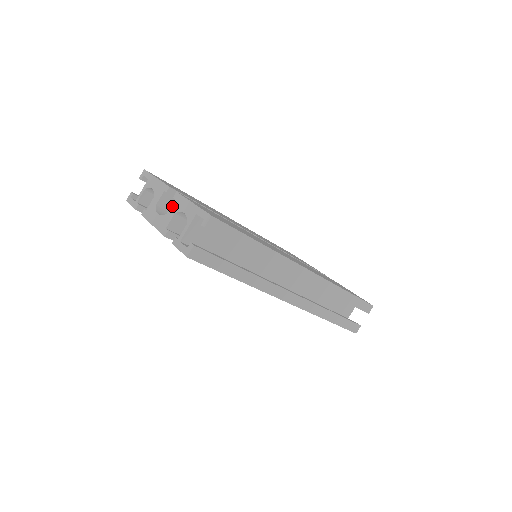
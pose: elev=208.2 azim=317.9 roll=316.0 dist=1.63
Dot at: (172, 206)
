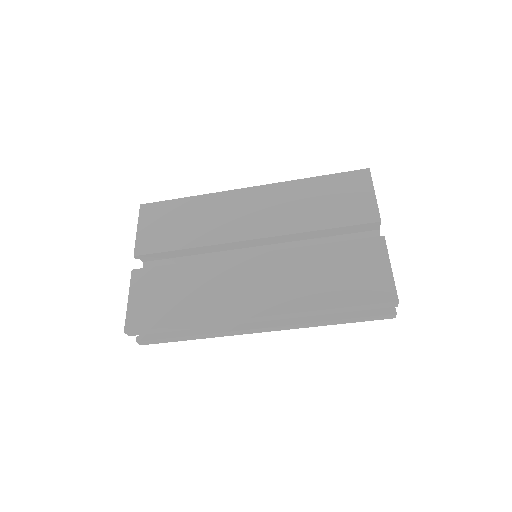
Dot at: occluded
